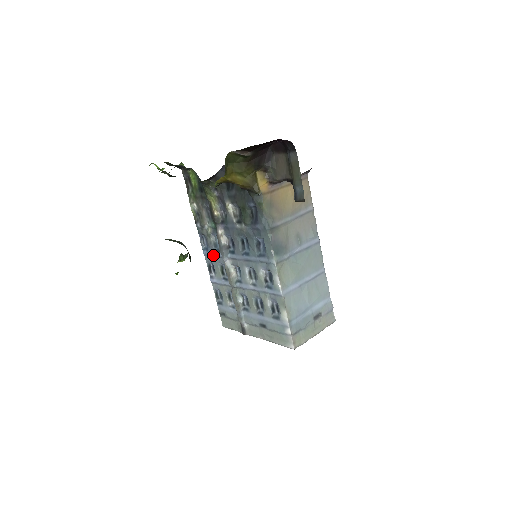
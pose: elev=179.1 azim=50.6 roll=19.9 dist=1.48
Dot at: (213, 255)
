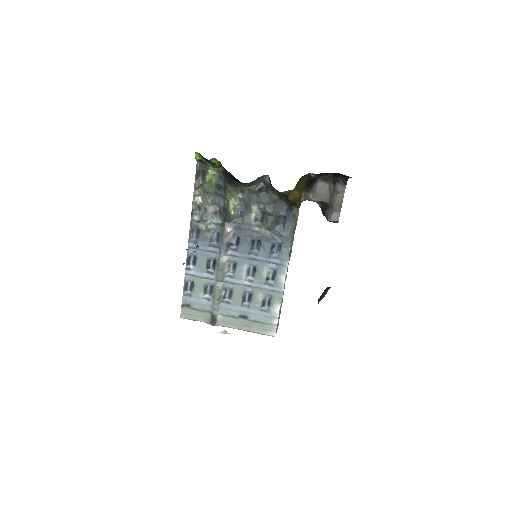
Dot at: (204, 249)
